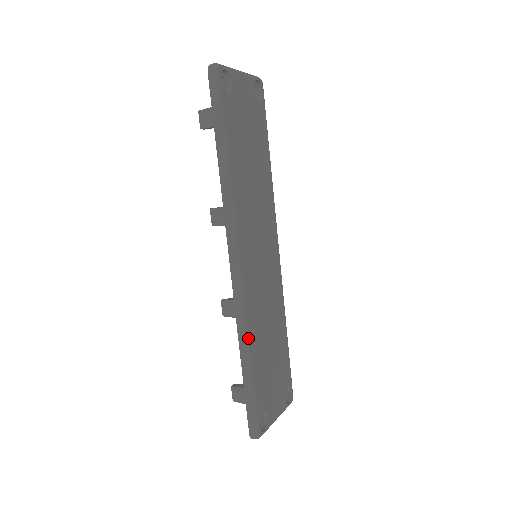
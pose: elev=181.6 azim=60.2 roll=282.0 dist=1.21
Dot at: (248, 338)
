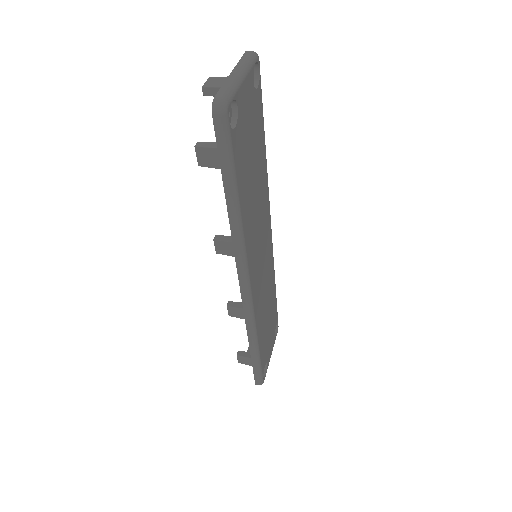
Dot at: (256, 334)
